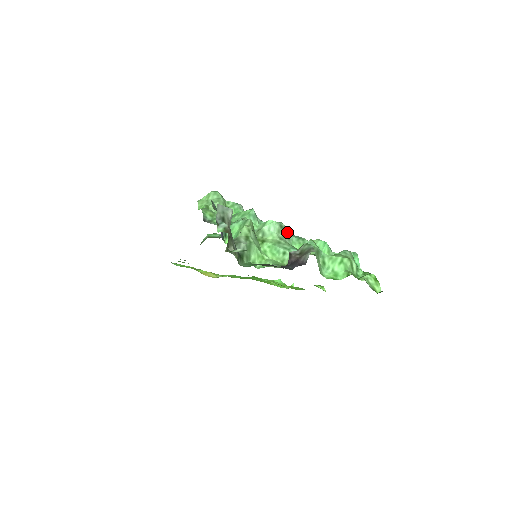
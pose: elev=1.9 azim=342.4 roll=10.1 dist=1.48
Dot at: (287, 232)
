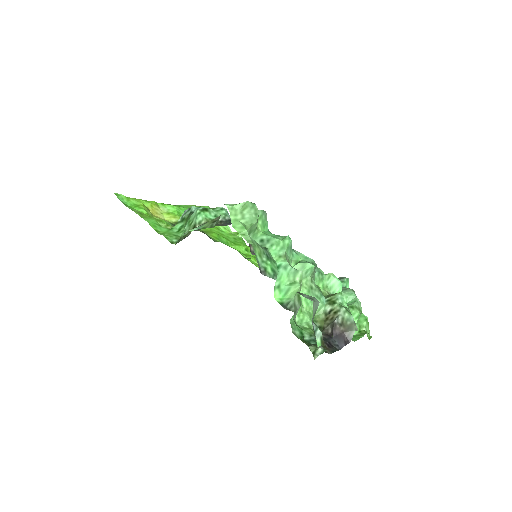
Dot at: occluded
